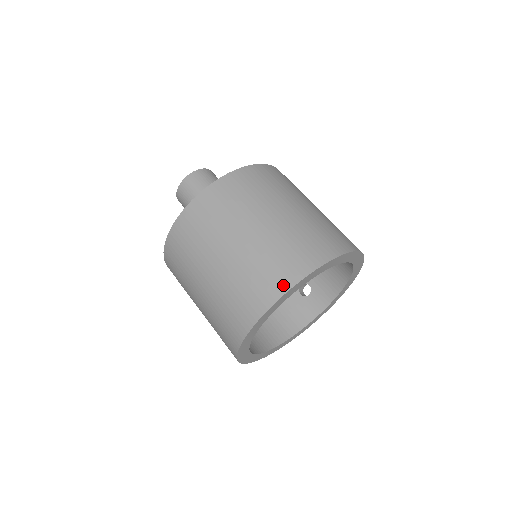
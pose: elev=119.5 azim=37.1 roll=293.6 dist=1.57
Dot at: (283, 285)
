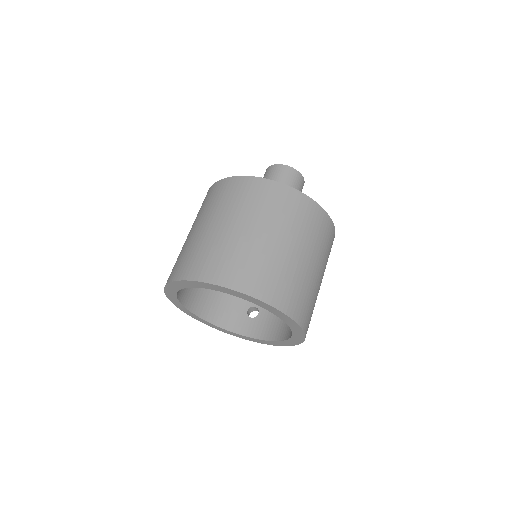
Dot at: (241, 285)
